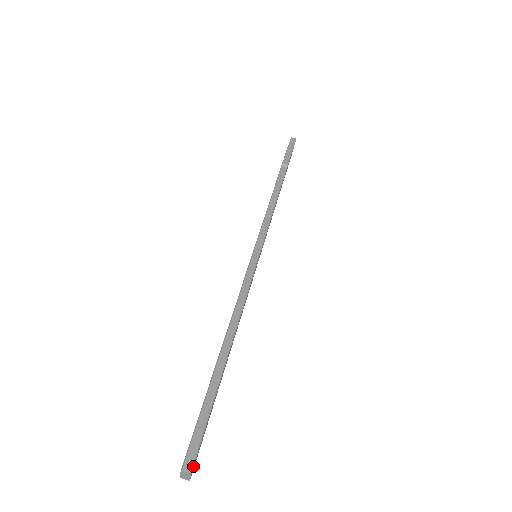
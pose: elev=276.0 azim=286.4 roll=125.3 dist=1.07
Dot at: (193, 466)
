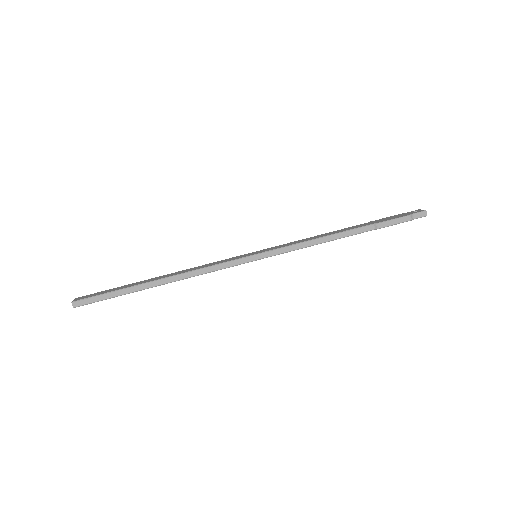
Dot at: occluded
